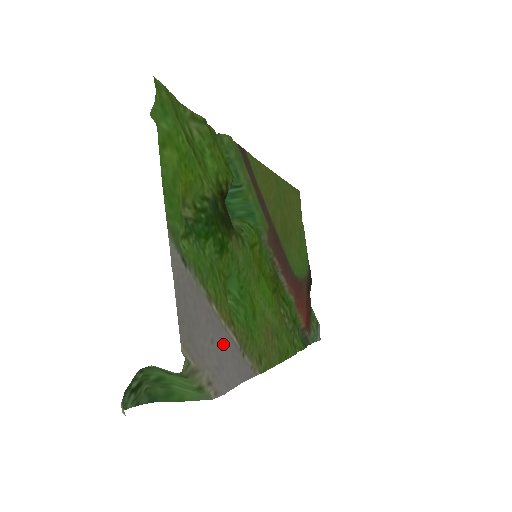
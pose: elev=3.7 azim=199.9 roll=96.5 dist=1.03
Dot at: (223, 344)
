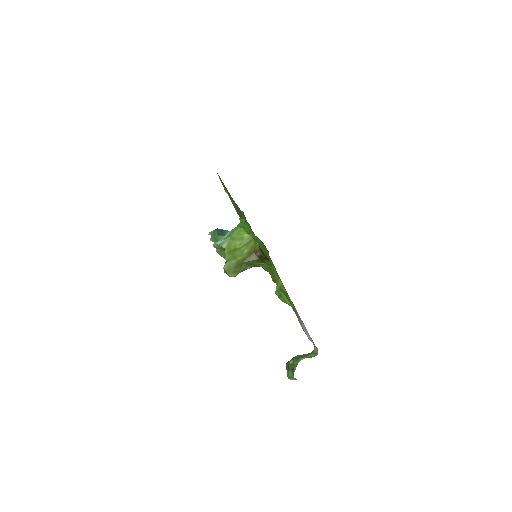
Dot at: occluded
